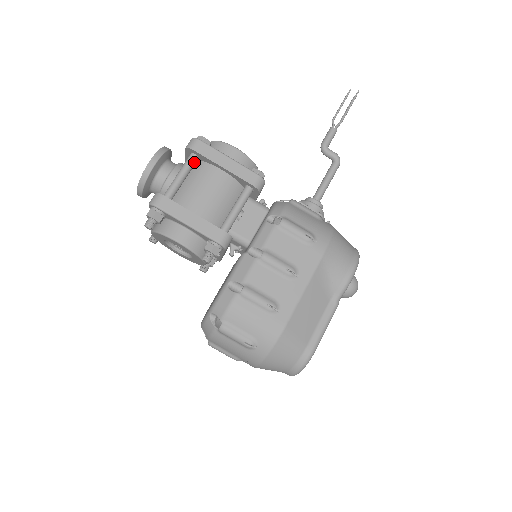
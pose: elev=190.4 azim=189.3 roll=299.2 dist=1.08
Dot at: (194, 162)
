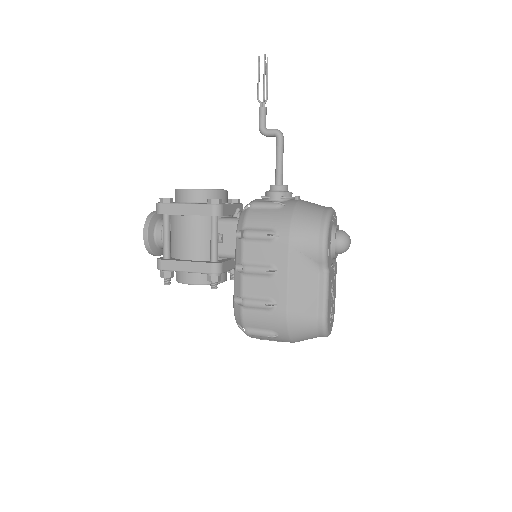
Dot at: (168, 220)
